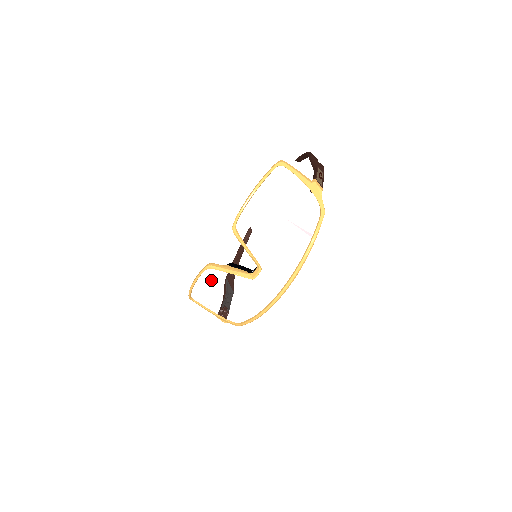
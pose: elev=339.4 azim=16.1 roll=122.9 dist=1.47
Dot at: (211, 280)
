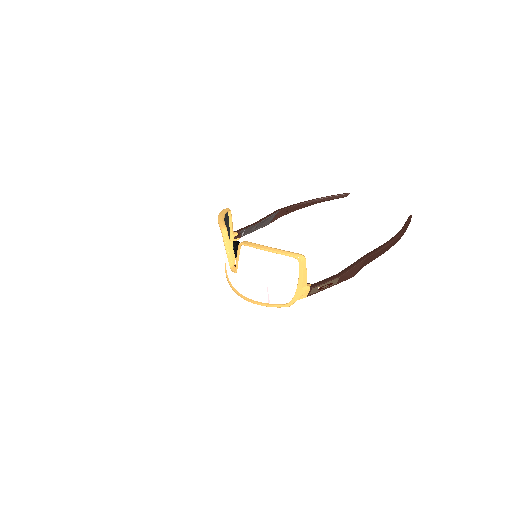
Dot at: occluded
